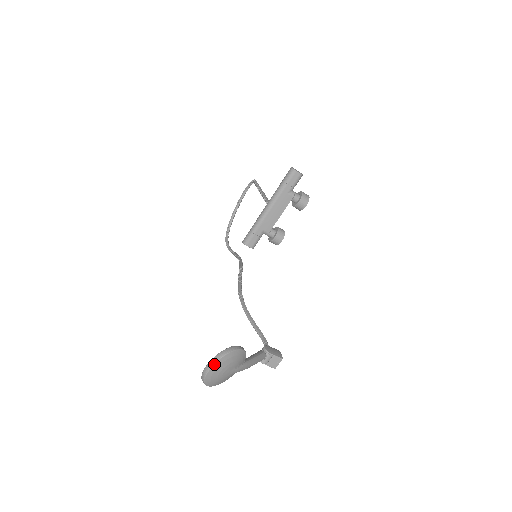
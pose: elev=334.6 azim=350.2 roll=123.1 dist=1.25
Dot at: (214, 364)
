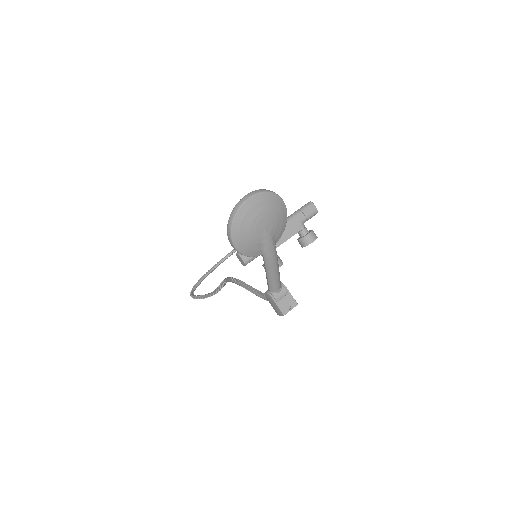
Dot at: (260, 193)
